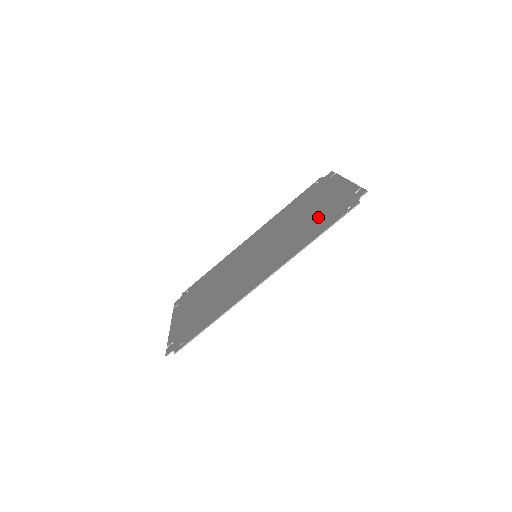
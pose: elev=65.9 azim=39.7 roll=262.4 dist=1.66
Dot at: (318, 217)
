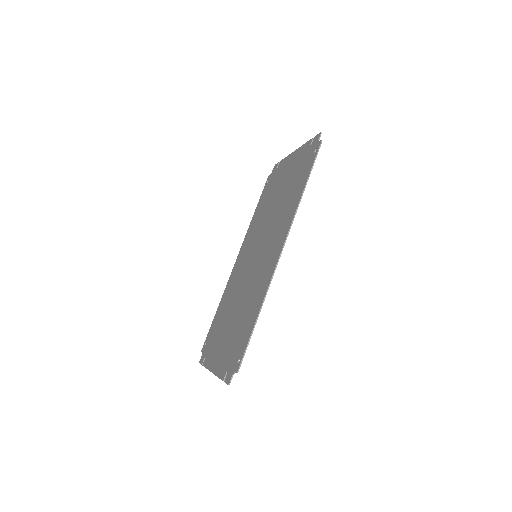
Dot at: (292, 183)
